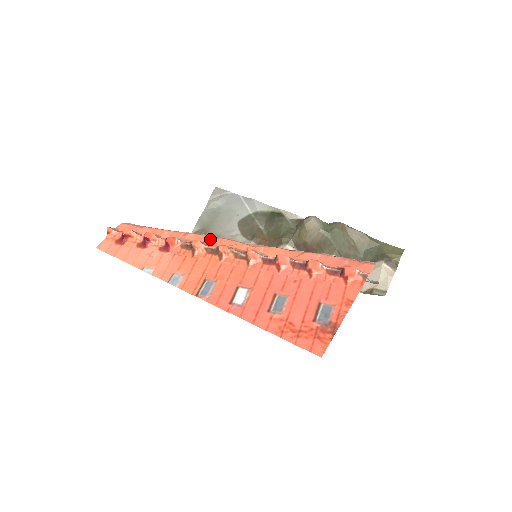
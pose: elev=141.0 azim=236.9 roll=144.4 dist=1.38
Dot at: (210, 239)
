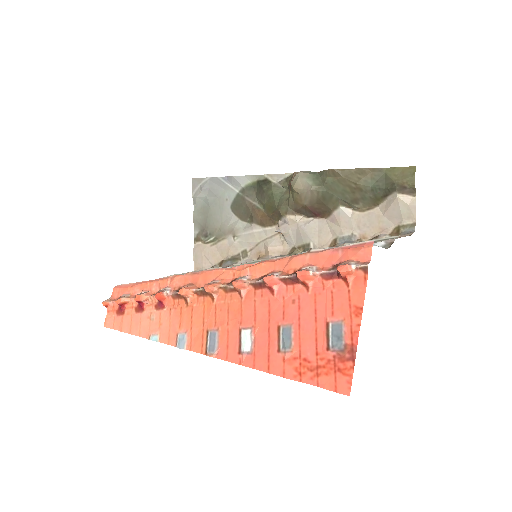
Dot at: (195, 276)
